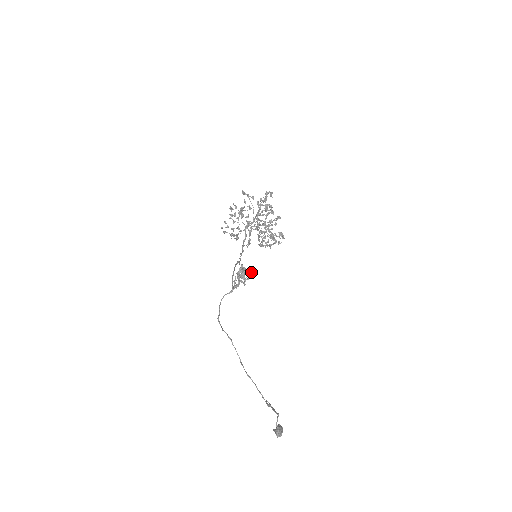
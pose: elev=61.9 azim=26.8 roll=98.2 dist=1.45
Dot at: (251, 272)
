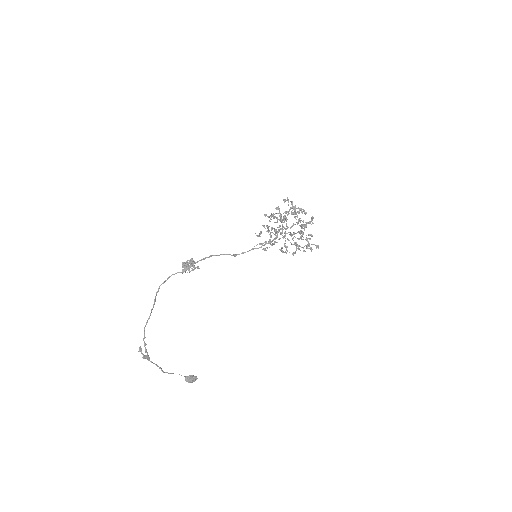
Dot at: (197, 266)
